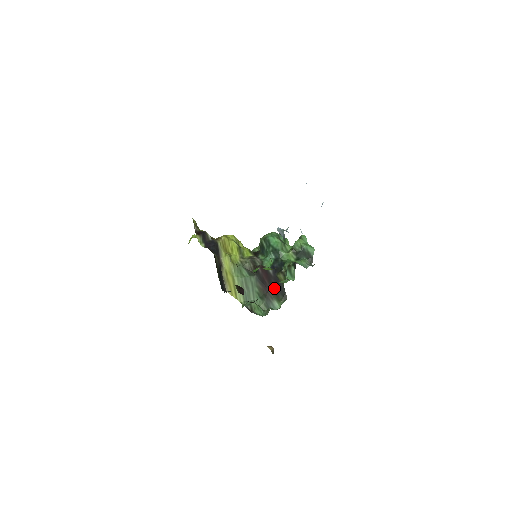
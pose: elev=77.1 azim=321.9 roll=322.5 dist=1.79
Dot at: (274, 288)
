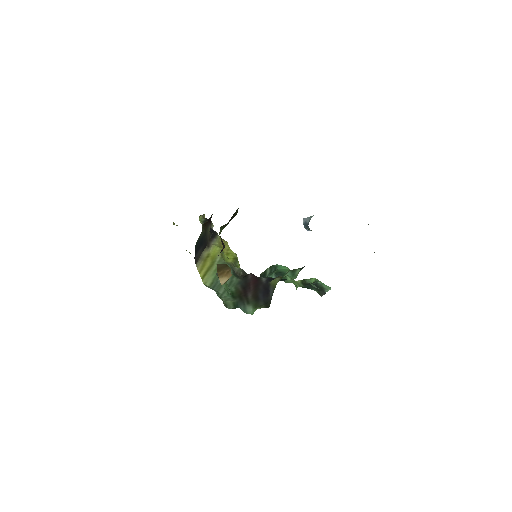
Dot at: (258, 294)
